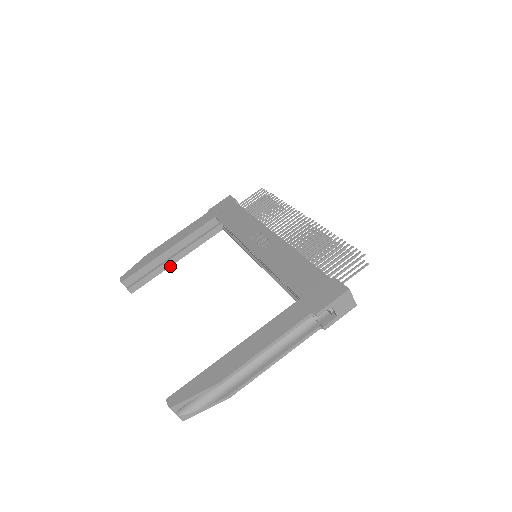
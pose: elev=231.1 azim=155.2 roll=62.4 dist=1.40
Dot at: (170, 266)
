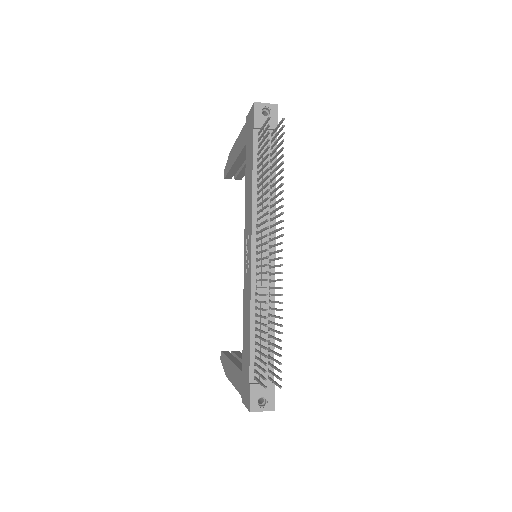
Dot at: occluded
